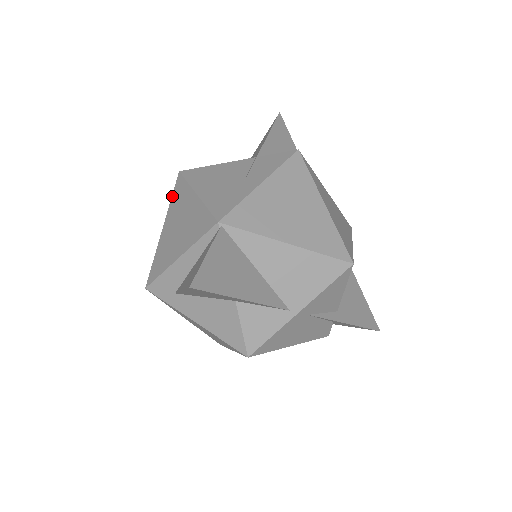
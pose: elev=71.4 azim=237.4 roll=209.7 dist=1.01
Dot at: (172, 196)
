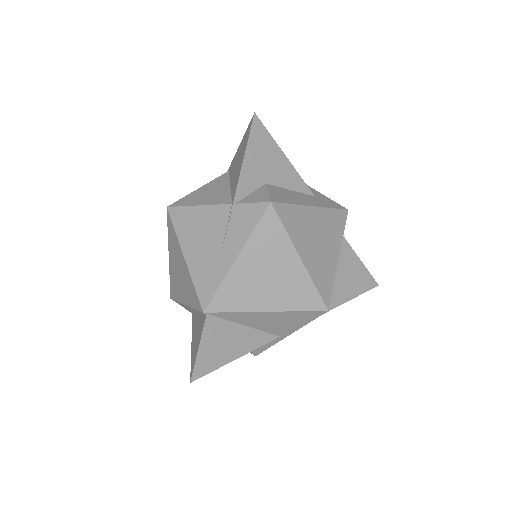
Dot at: (168, 230)
